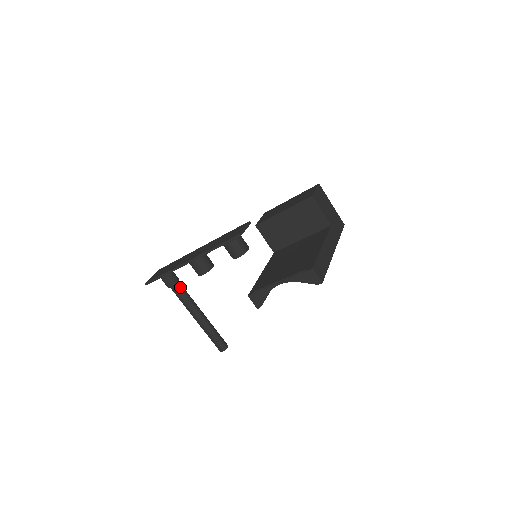
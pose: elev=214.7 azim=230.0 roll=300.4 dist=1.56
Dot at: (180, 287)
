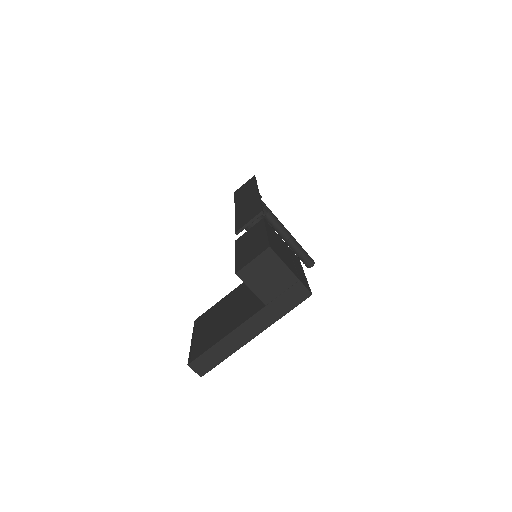
Dot at: occluded
